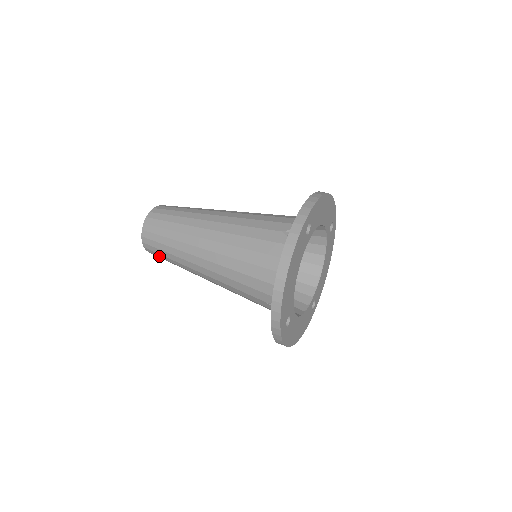
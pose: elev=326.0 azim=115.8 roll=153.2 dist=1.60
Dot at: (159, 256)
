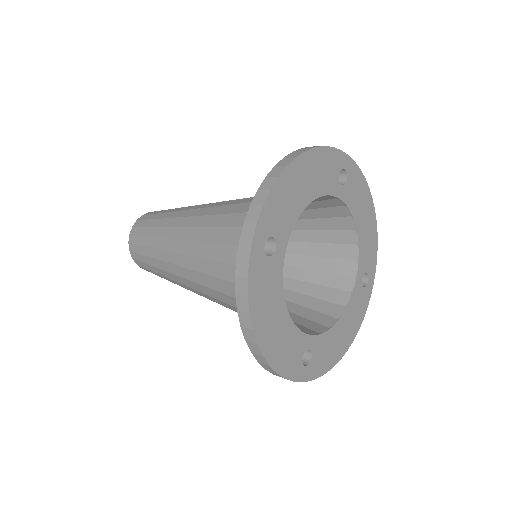
Dot at: (139, 243)
